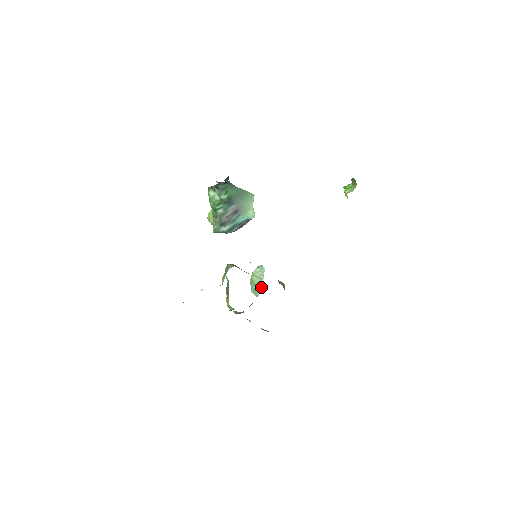
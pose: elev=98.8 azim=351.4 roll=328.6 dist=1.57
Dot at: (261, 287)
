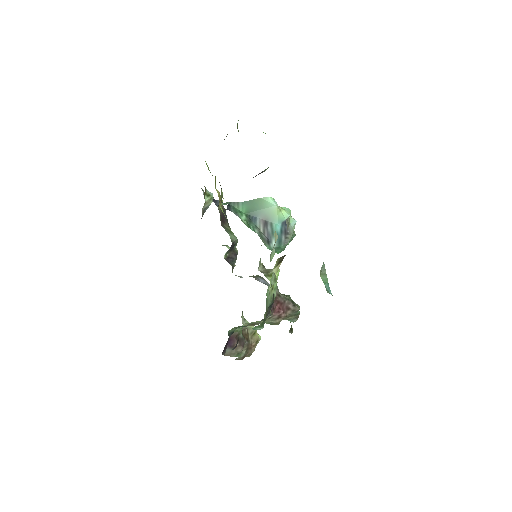
Dot at: (328, 283)
